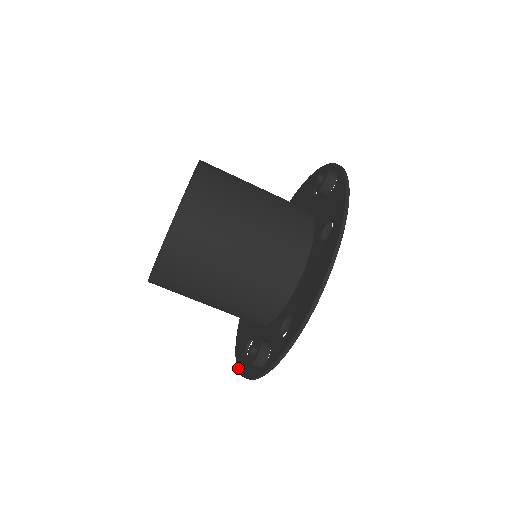
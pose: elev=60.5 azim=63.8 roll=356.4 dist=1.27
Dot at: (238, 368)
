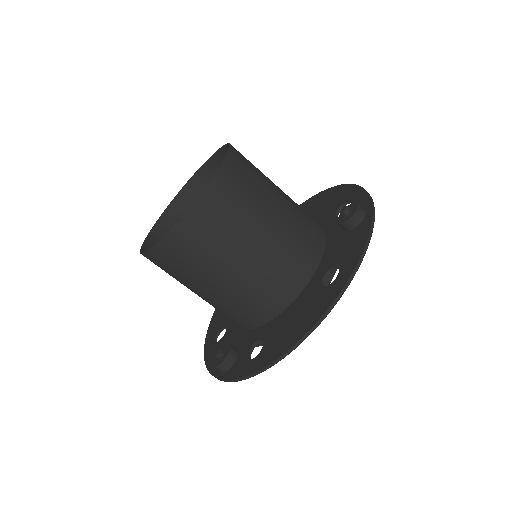
Dot at: (204, 348)
